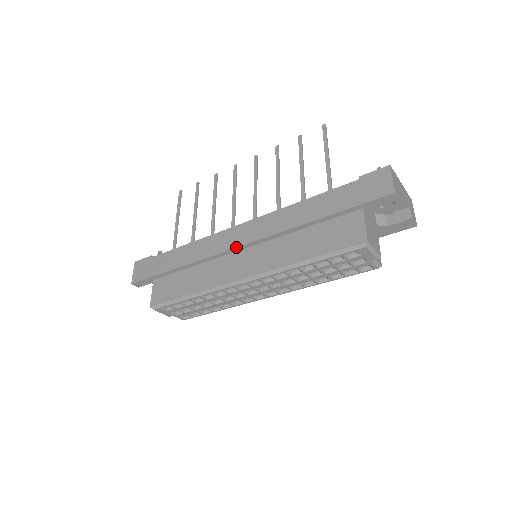
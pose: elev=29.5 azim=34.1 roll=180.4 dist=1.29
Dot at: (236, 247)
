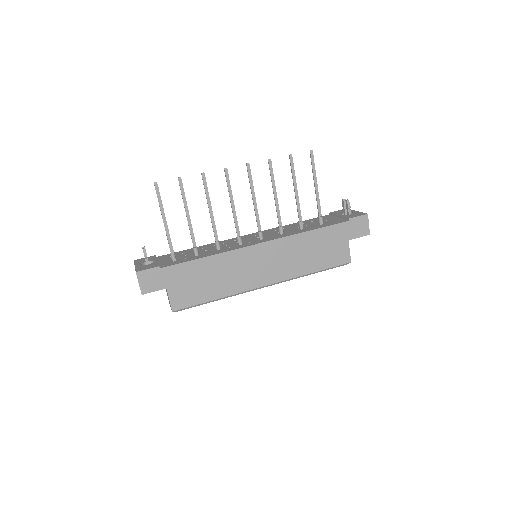
Dot at: (260, 263)
